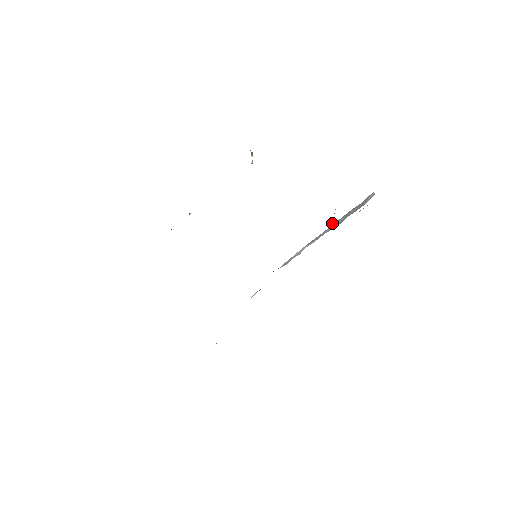
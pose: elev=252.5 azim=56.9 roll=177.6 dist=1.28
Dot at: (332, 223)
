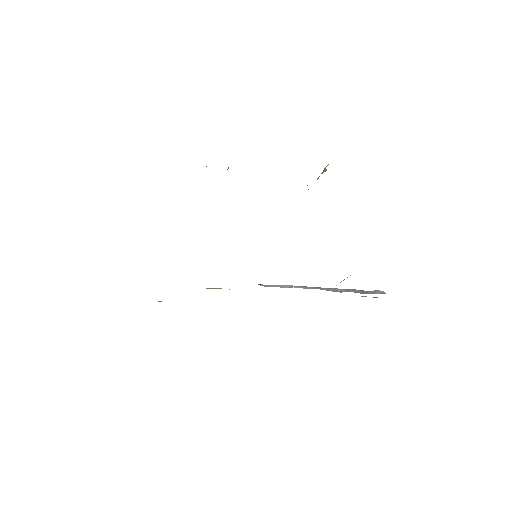
Dot at: occluded
